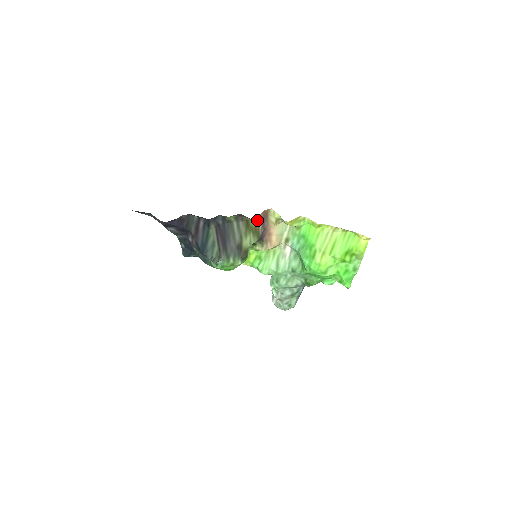
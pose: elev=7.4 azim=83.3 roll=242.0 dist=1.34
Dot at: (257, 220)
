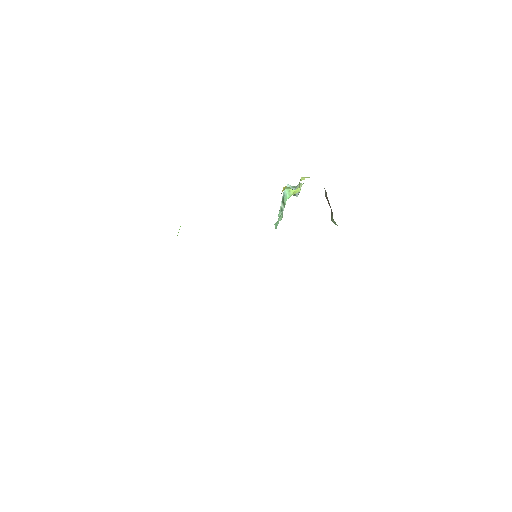
Dot at: occluded
